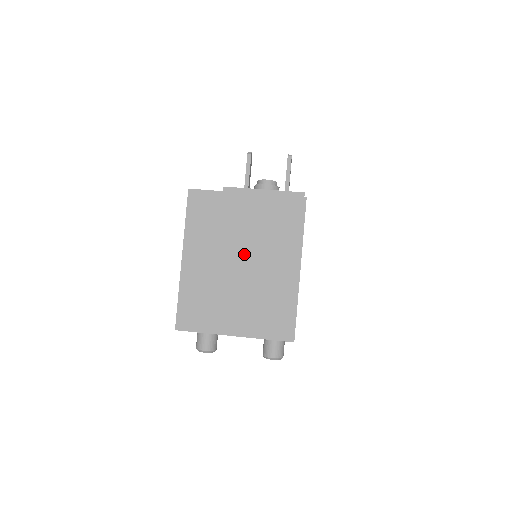
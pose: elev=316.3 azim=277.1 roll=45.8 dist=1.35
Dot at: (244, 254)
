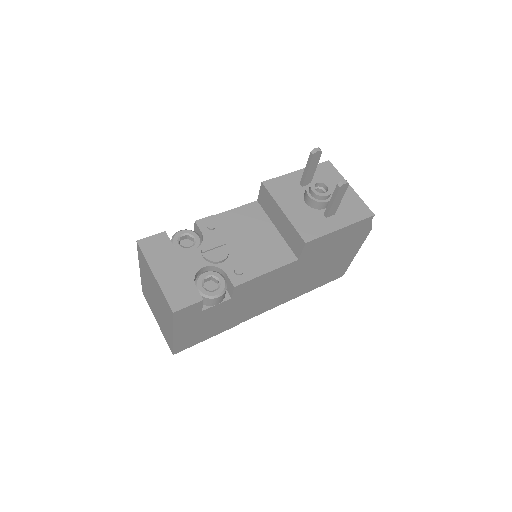
Dot at: (156, 299)
